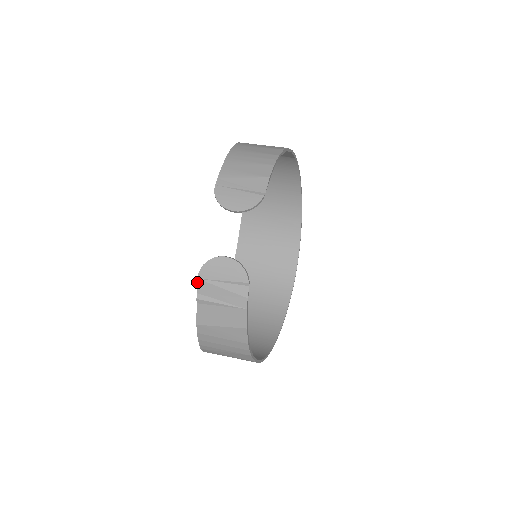
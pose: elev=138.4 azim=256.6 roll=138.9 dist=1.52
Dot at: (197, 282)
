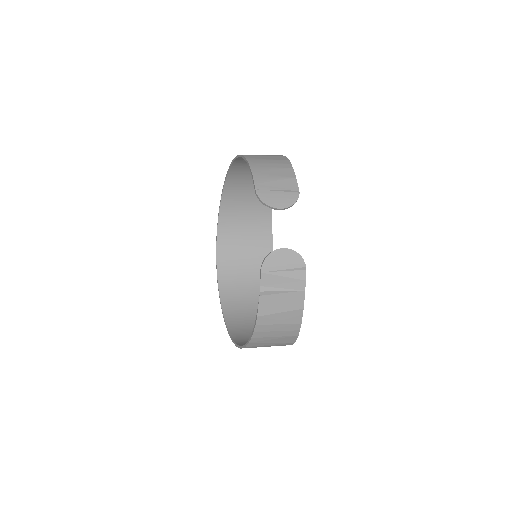
Dot at: (260, 276)
